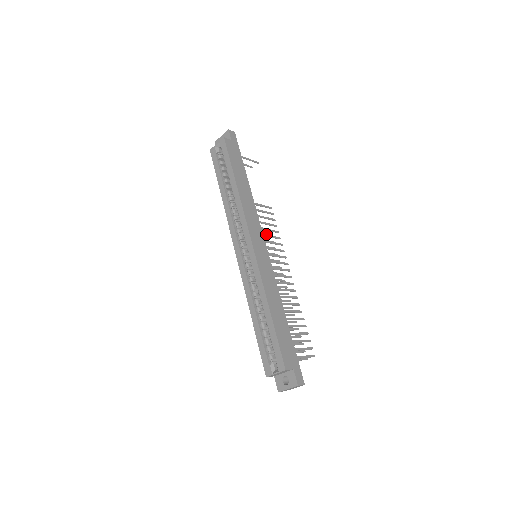
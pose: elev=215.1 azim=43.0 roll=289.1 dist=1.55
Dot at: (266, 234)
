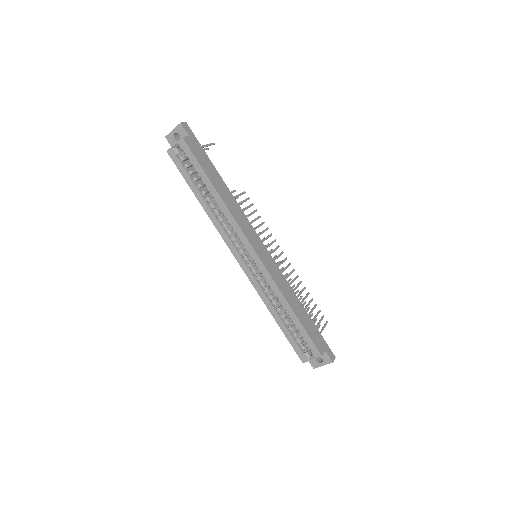
Dot at: occluded
